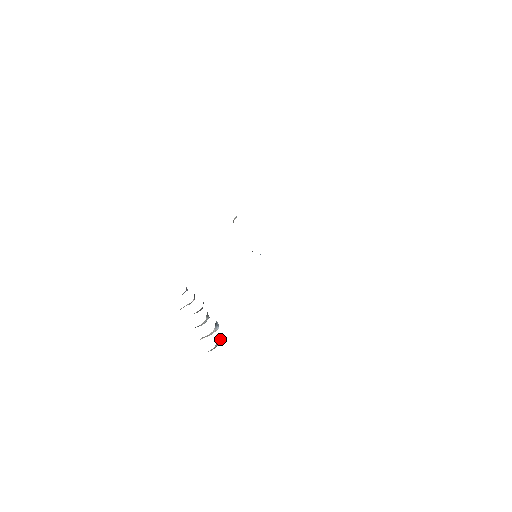
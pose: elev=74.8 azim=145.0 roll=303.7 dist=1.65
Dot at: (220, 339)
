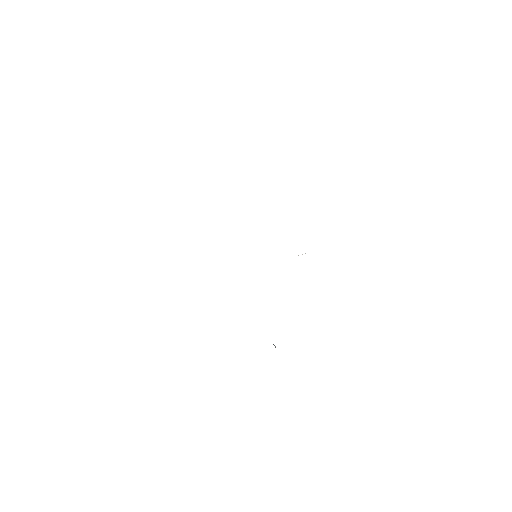
Dot at: occluded
